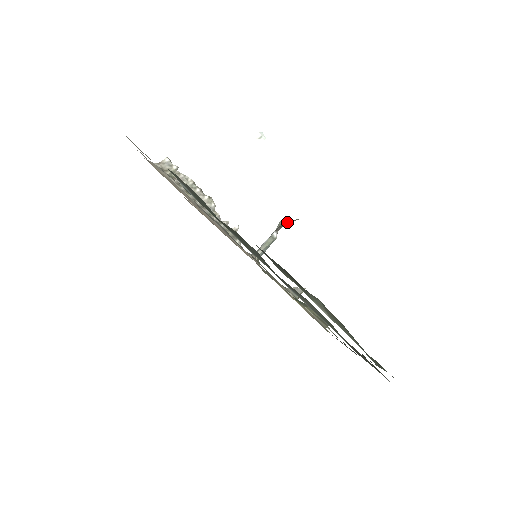
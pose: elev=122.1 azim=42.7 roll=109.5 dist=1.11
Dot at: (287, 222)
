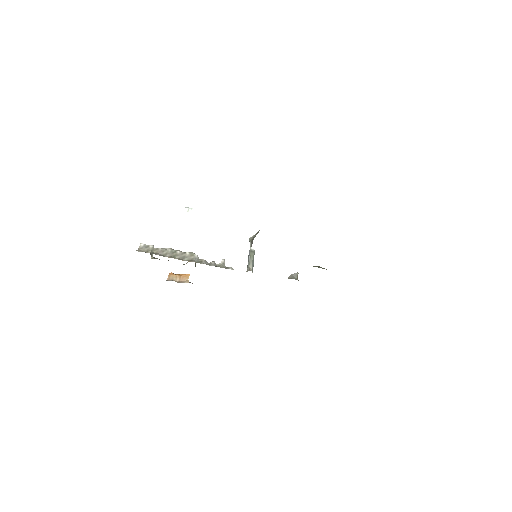
Dot at: (254, 236)
